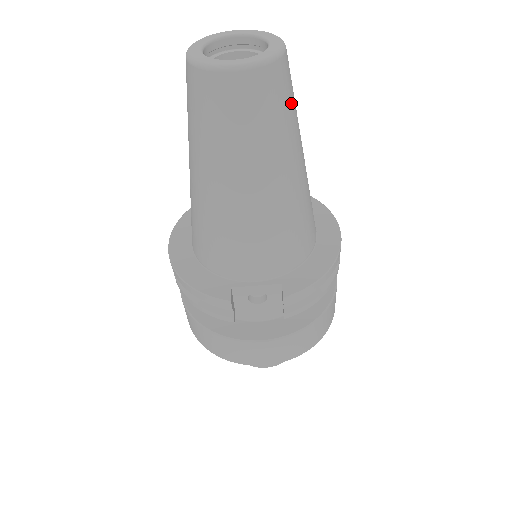
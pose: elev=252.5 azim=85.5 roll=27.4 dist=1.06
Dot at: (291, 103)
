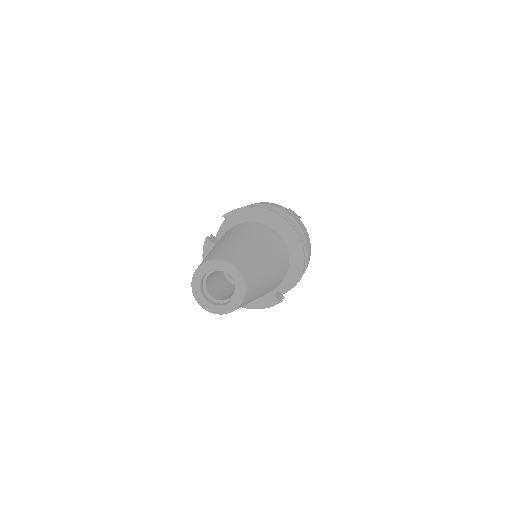
Dot at: (253, 268)
